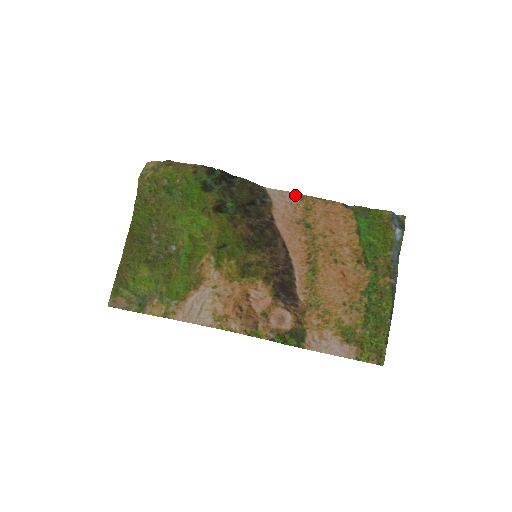
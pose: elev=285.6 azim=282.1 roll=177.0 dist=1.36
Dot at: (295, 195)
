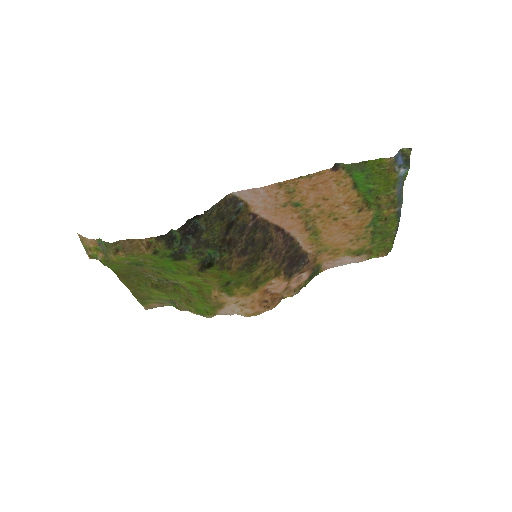
Dot at: (270, 187)
